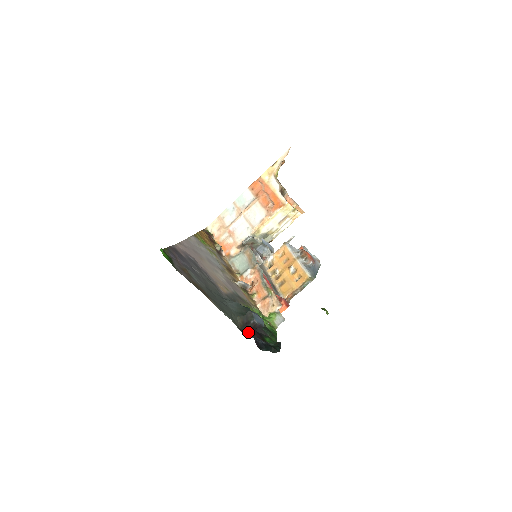
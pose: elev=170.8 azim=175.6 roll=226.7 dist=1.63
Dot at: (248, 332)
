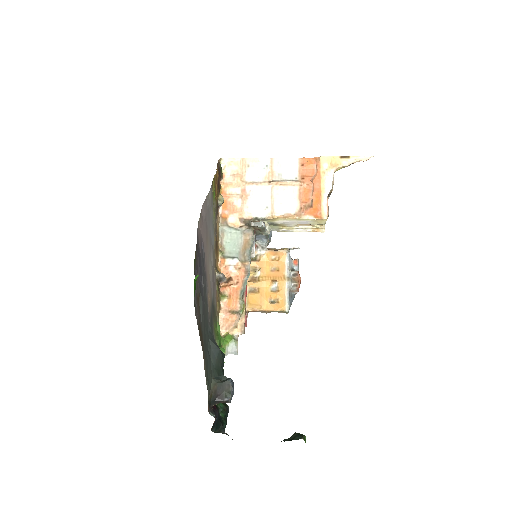
Dot at: (213, 405)
